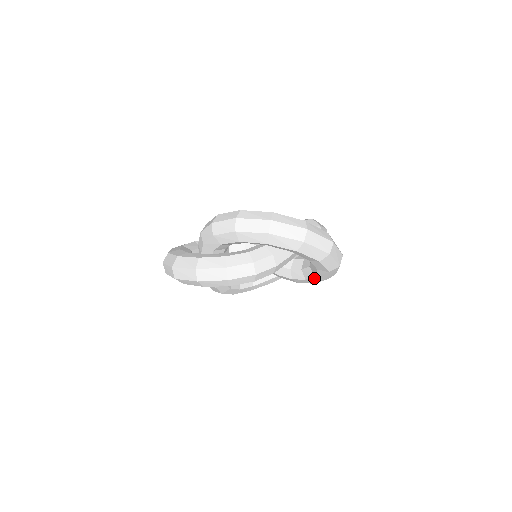
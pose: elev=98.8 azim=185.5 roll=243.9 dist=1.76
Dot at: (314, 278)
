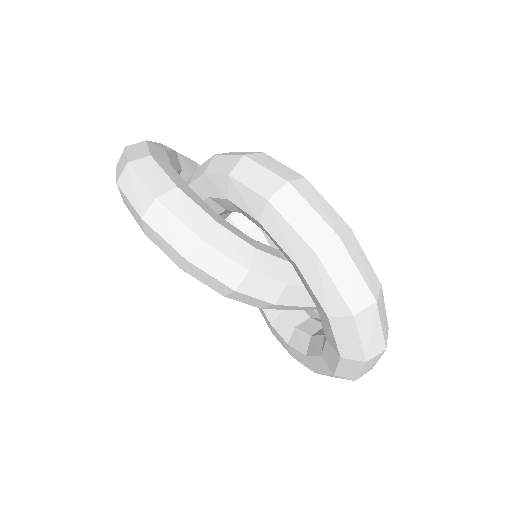
Dot at: (302, 355)
